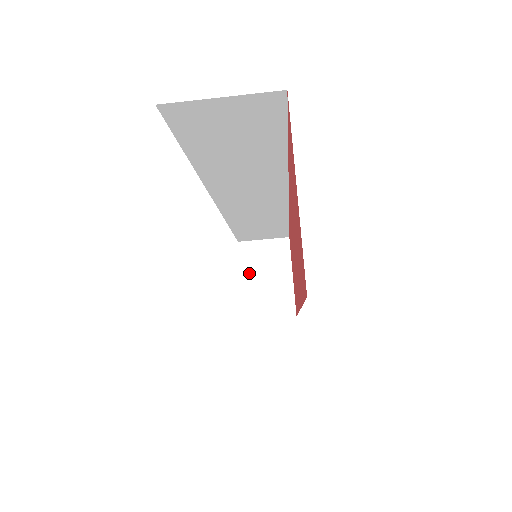
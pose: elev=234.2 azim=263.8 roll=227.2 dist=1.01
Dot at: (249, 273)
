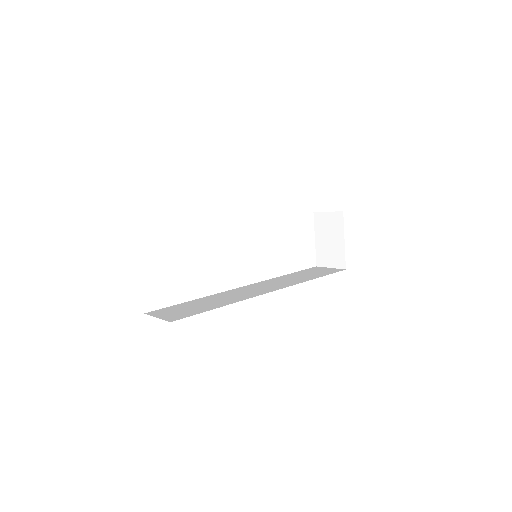
Dot at: (319, 235)
